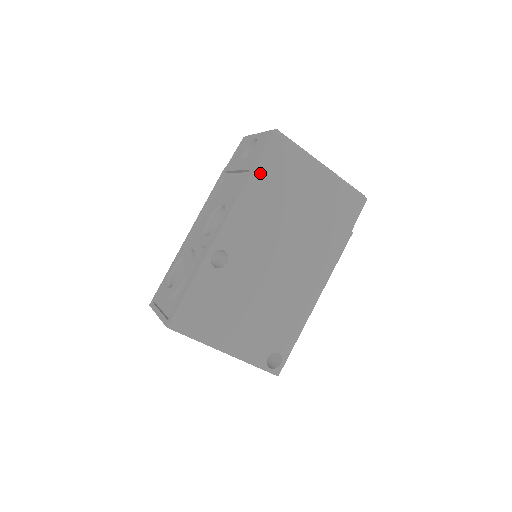
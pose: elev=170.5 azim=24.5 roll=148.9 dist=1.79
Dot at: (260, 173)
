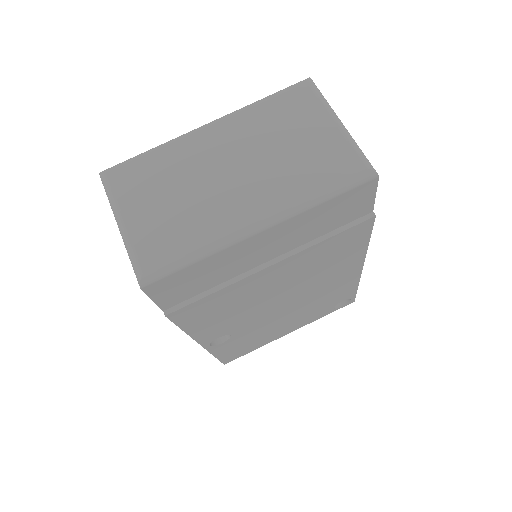
Dot at: (180, 311)
